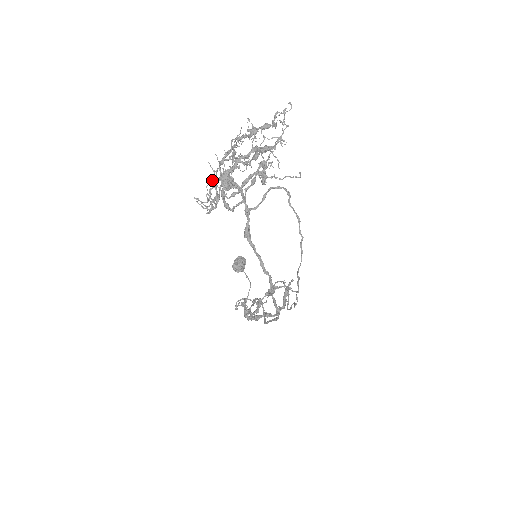
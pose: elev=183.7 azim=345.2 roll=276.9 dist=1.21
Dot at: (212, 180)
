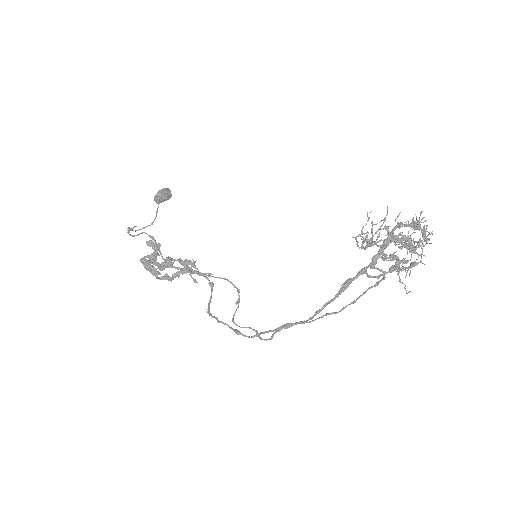
Dot at: (387, 230)
